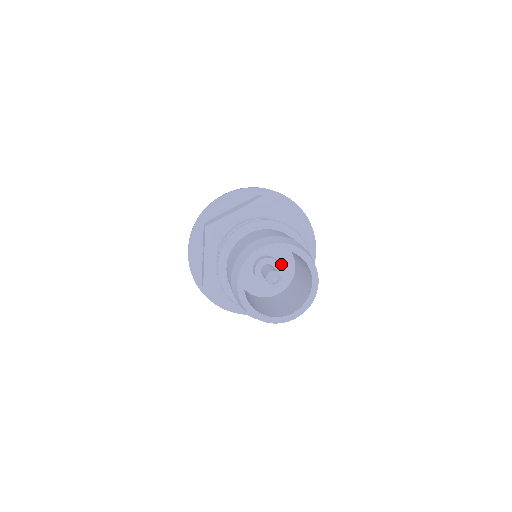
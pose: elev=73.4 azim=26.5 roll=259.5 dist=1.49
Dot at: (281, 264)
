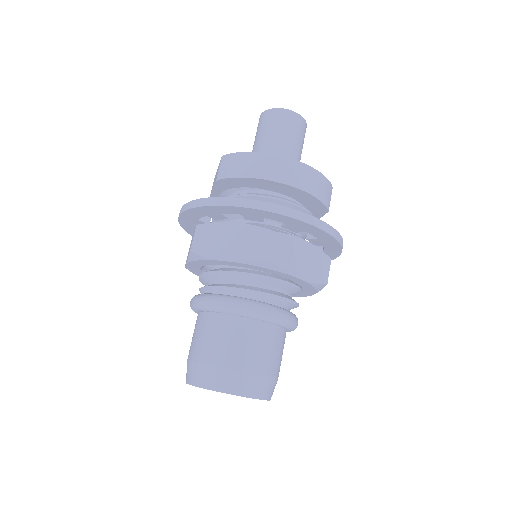
Dot at: occluded
